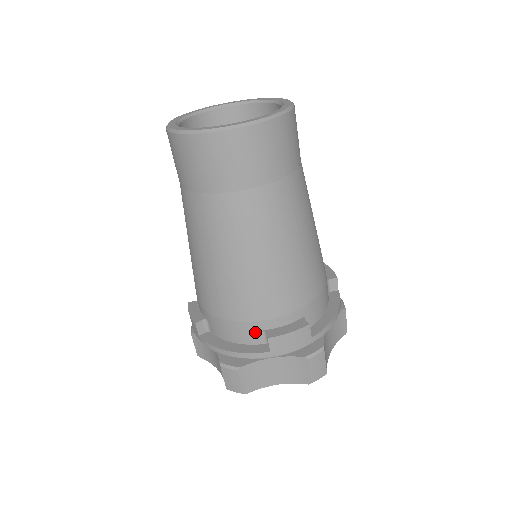
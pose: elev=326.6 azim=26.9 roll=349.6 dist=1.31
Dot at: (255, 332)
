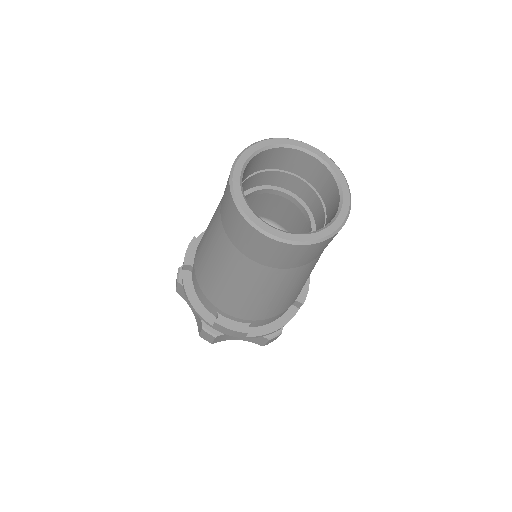
Dot at: occluded
